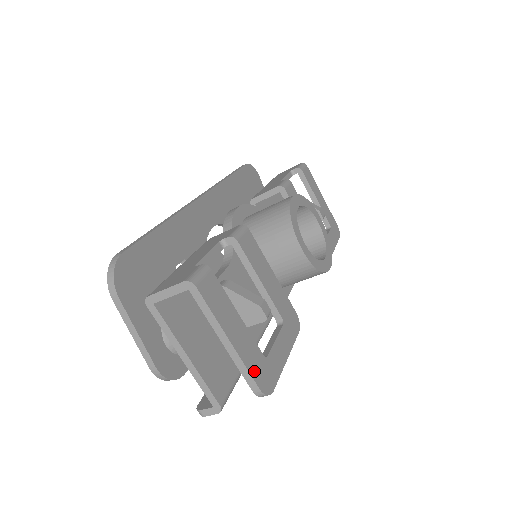
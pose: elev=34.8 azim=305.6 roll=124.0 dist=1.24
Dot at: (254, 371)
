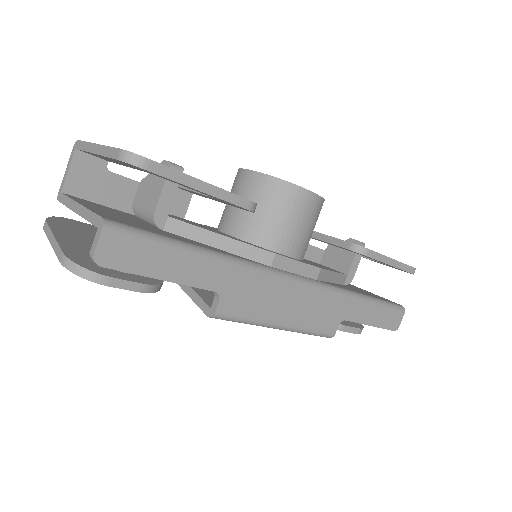
Dot at: occluded
